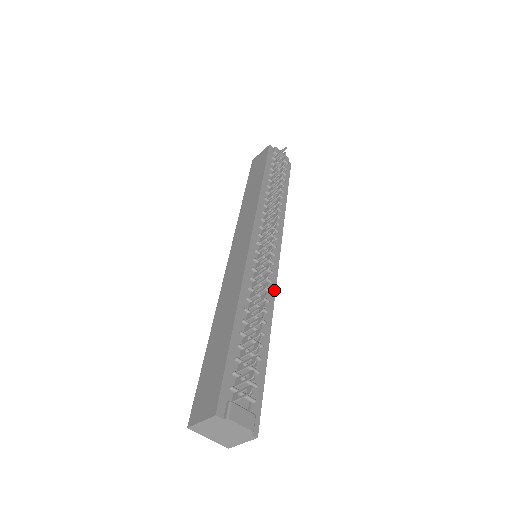
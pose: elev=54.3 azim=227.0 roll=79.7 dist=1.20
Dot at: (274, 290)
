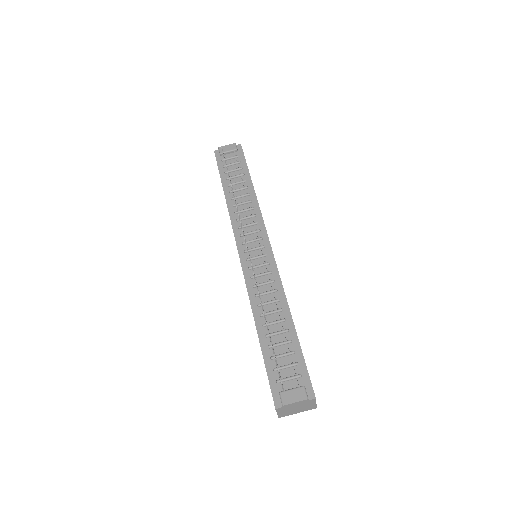
Dot at: (278, 275)
